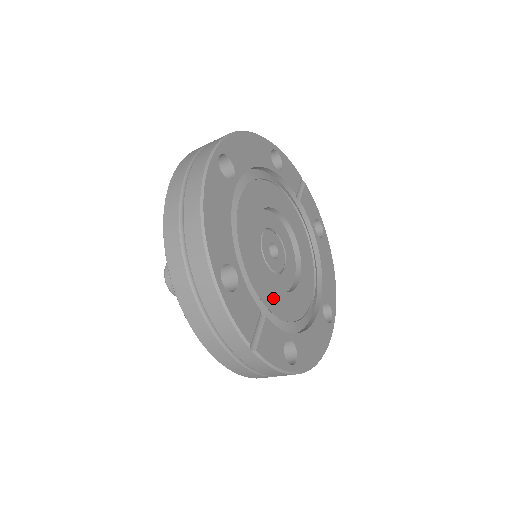
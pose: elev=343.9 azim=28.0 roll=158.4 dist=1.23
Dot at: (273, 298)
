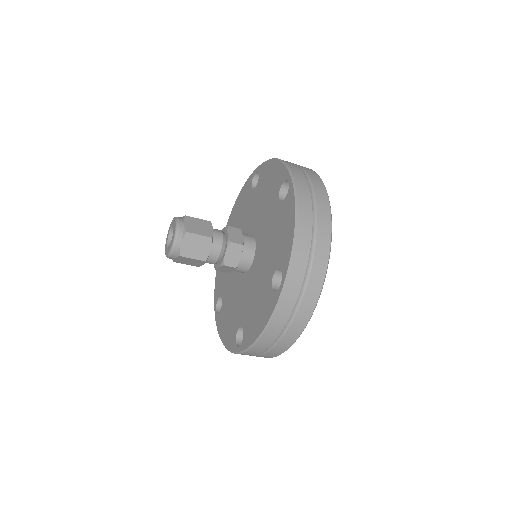
Dot at: occluded
